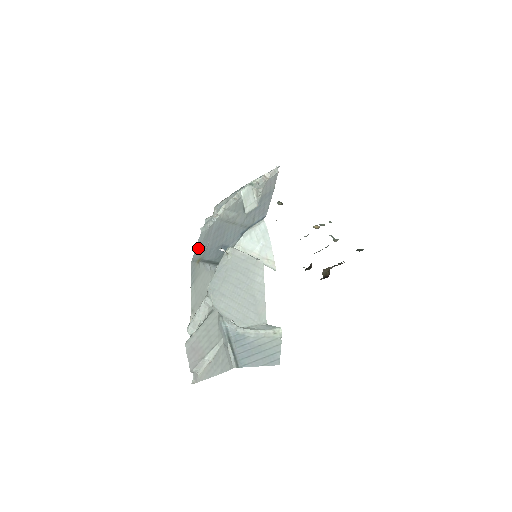
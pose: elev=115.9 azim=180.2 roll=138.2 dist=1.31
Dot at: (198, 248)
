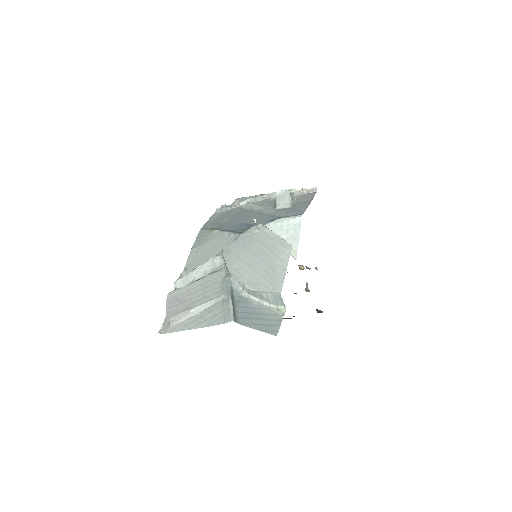
Dot at: (211, 221)
